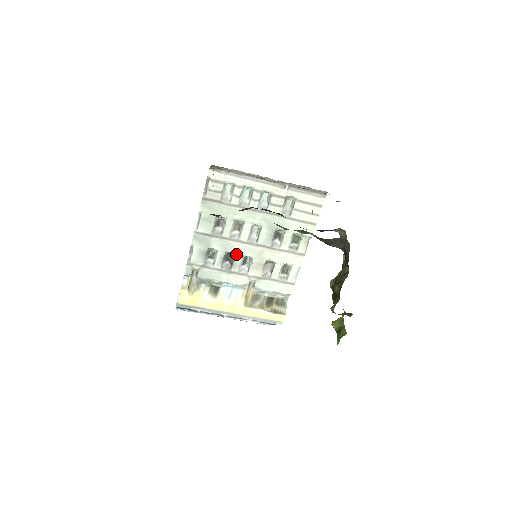
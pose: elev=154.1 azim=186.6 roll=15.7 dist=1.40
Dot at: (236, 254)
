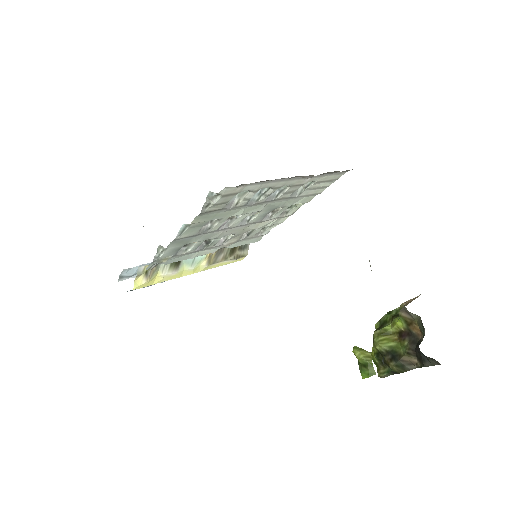
Dot at: (218, 237)
